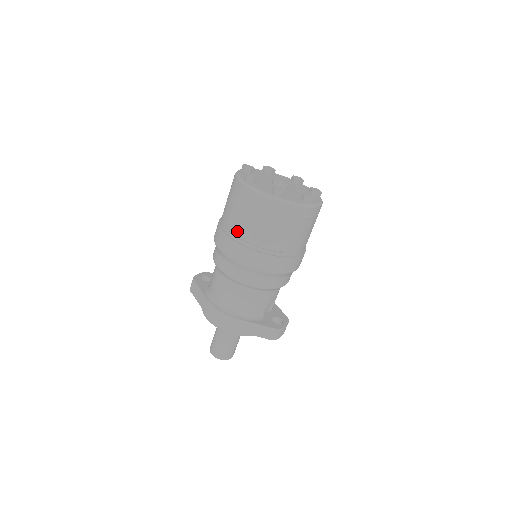
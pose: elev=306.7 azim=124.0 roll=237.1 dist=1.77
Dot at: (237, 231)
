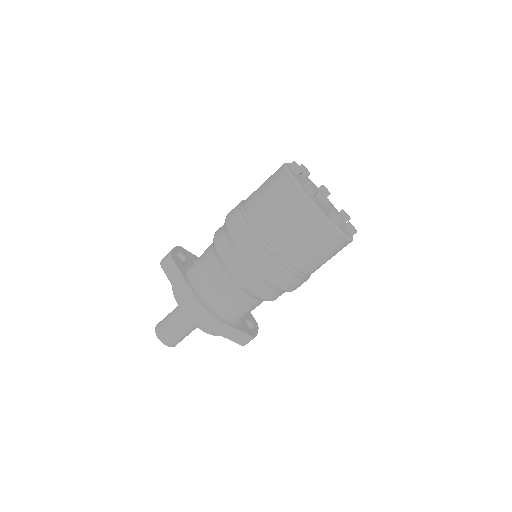
Dot at: (273, 240)
